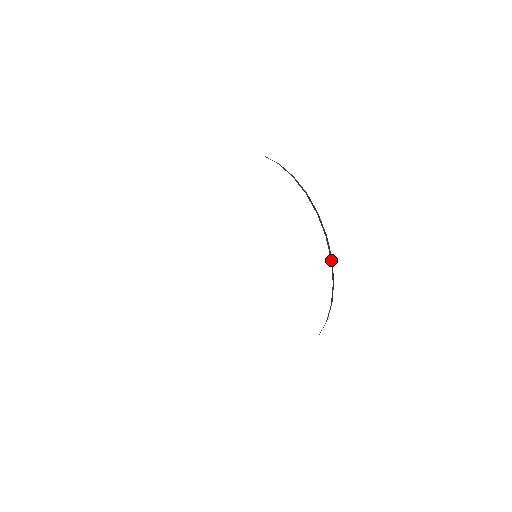
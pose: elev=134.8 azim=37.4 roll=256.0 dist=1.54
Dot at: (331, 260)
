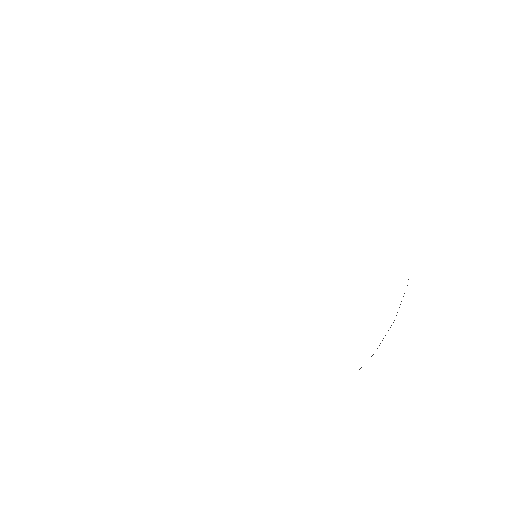
Dot at: occluded
